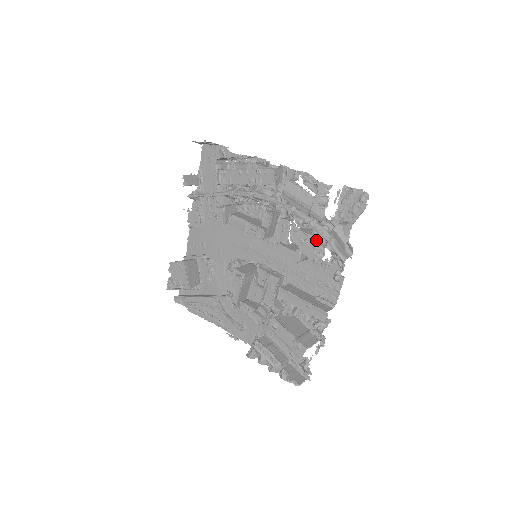
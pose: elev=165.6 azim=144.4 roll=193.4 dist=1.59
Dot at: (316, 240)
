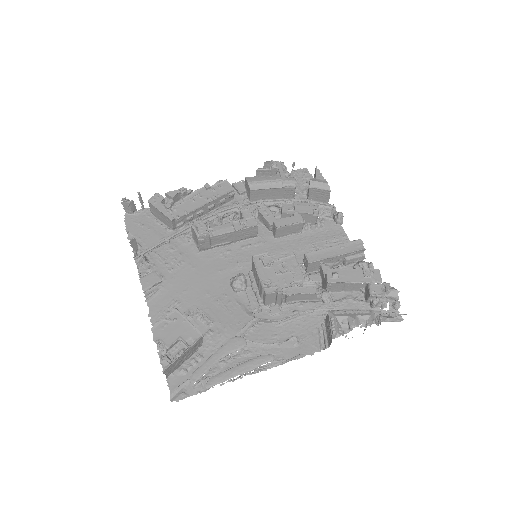
Dot at: (301, 202)
